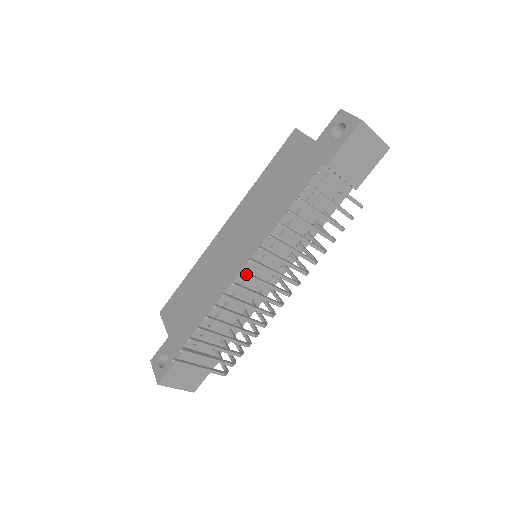
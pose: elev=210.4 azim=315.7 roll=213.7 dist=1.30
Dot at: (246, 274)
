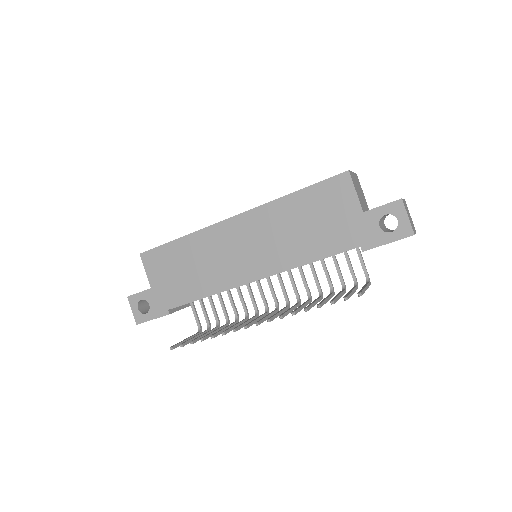
Dot at: occluded
